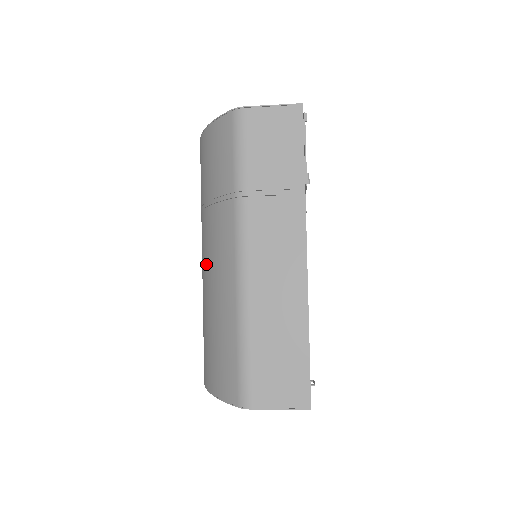
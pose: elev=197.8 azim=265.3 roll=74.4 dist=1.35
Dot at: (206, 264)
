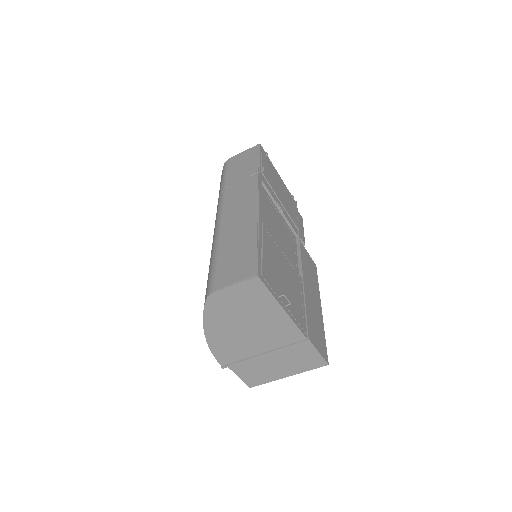
Dot at: occluded
